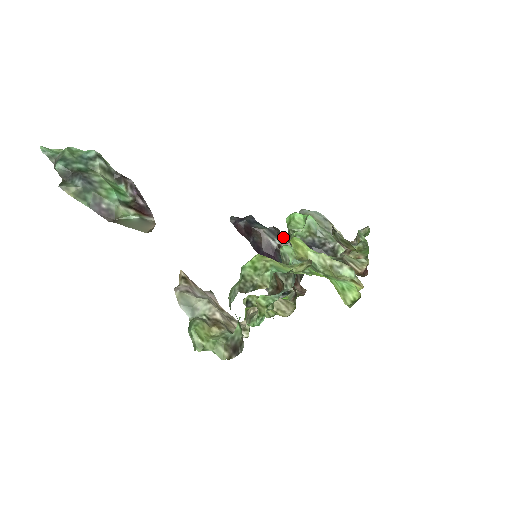
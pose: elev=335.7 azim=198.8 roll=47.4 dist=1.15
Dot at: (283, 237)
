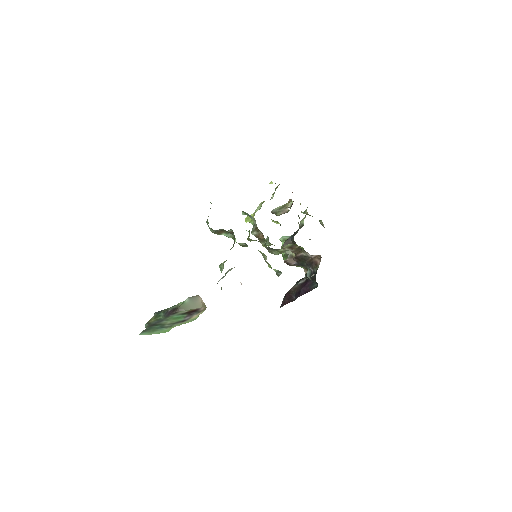
Dot at: occluded
